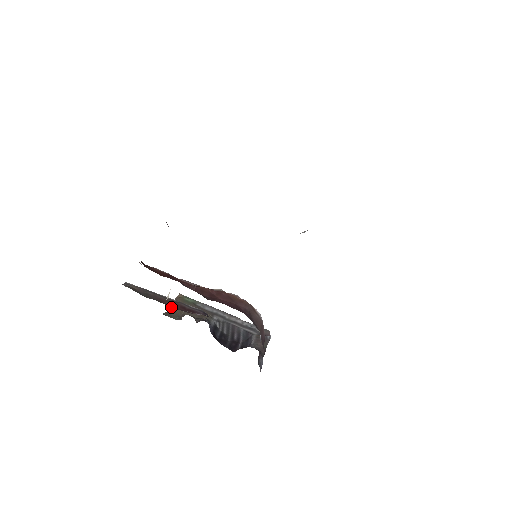
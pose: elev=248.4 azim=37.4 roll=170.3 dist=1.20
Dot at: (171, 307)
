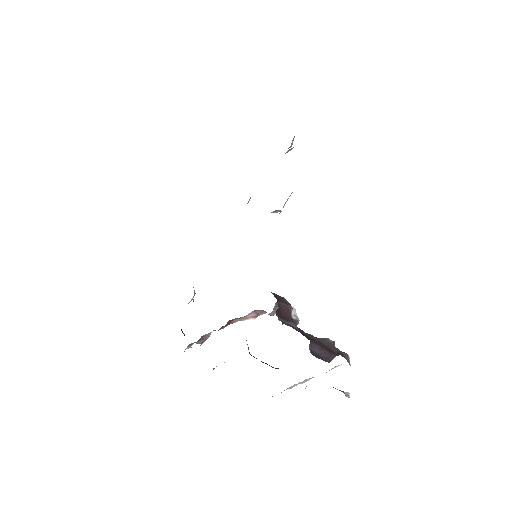
Dot at: occluded
